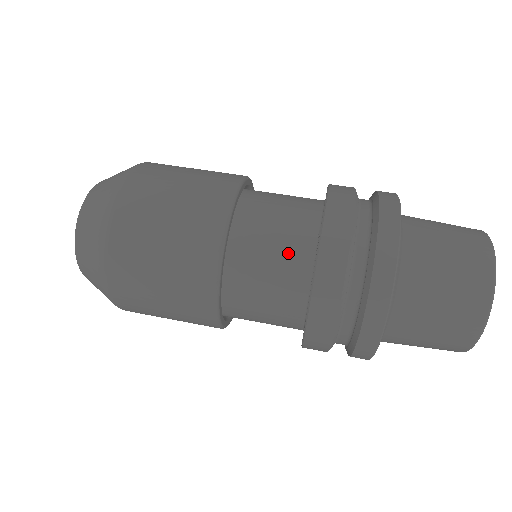
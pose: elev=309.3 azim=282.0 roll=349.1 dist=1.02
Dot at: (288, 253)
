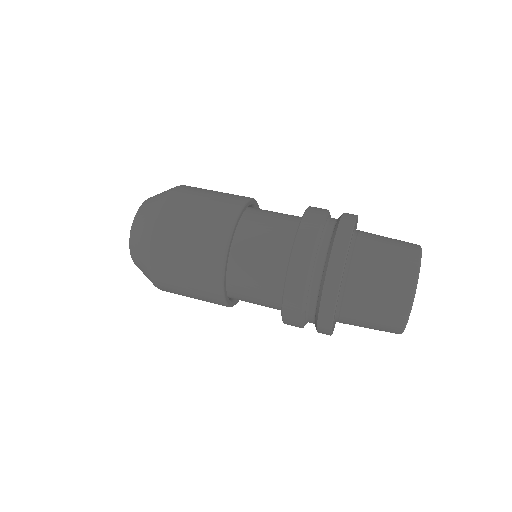
Dot at: (269, 271)
